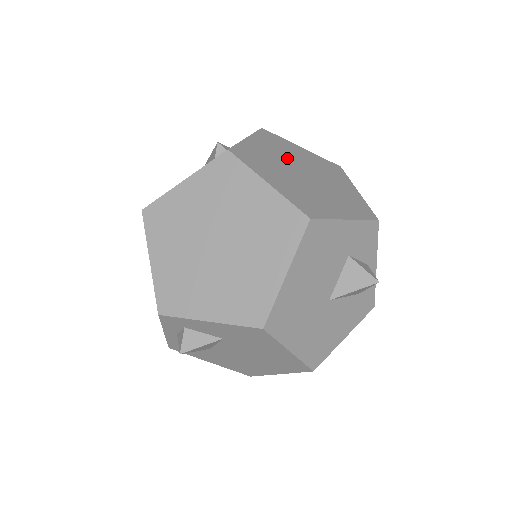
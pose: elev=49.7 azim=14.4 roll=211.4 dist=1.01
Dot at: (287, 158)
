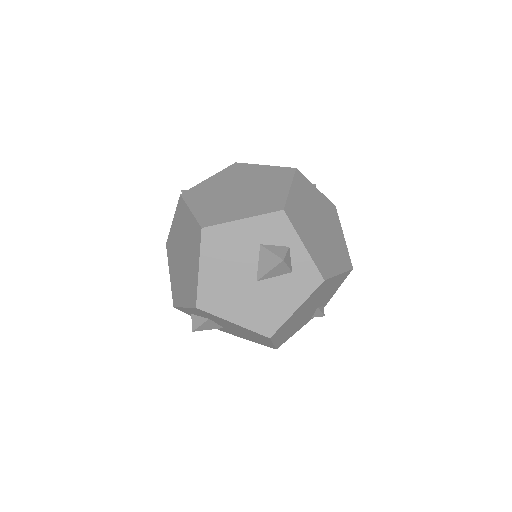
Dot at: (234, 182)
